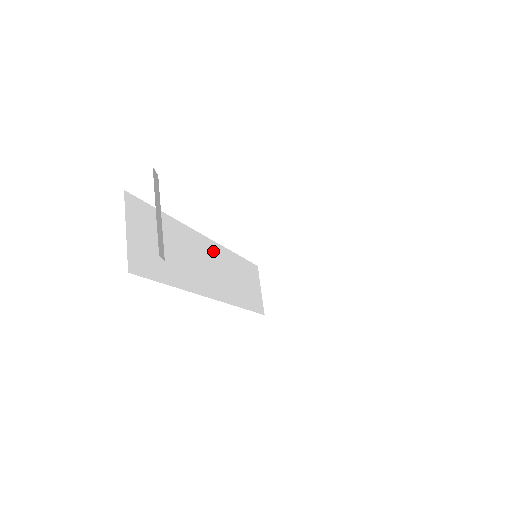
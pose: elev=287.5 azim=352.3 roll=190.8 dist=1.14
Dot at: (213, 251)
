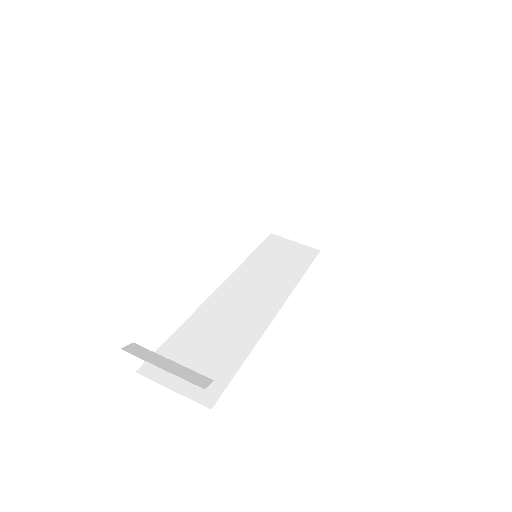
Dot at: (234, 286)
